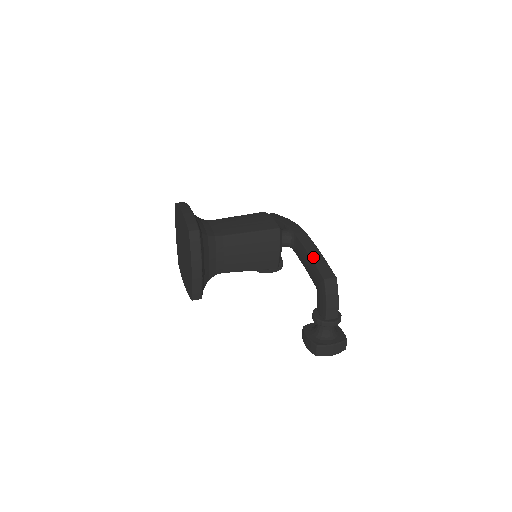
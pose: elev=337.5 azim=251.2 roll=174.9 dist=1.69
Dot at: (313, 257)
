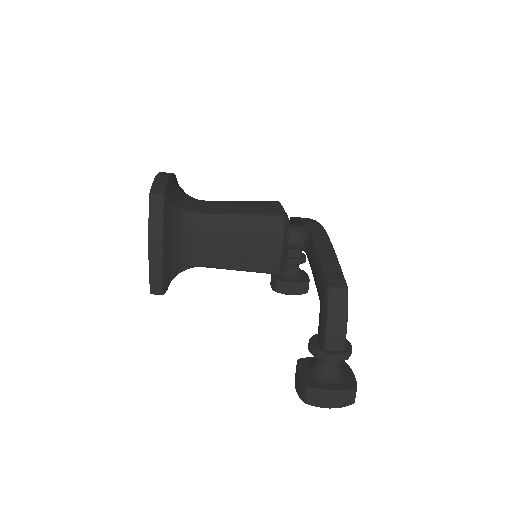
Dot at: (322, 258)
